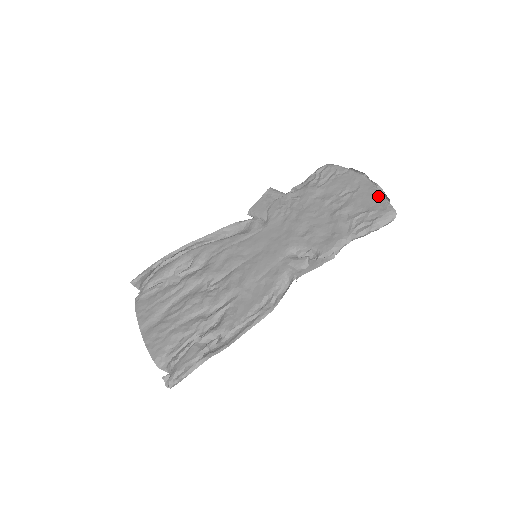
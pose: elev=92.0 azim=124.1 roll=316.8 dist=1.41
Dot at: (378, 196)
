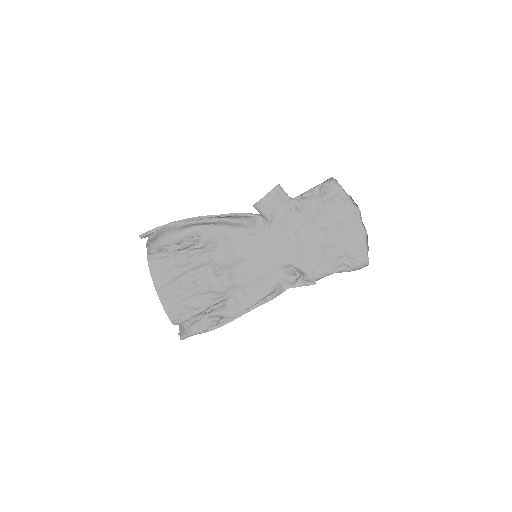
Dot at: (362, 243)
